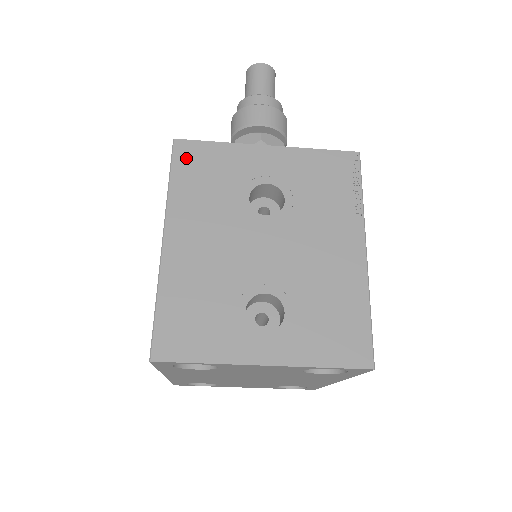
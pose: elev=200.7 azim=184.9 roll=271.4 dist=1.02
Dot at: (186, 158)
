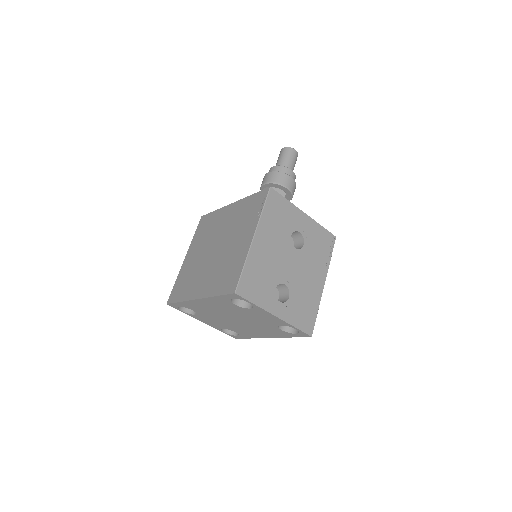
Dot at: (273, 200)
